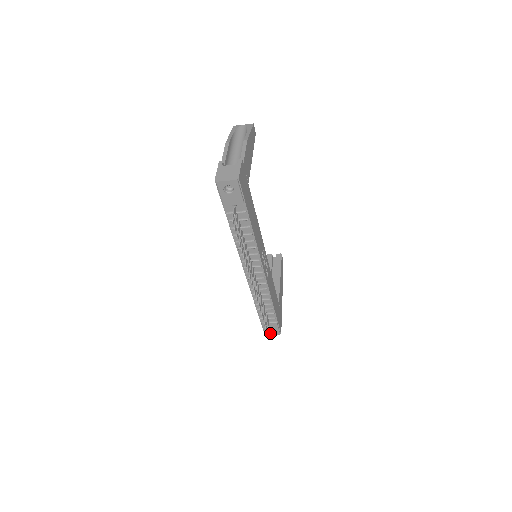
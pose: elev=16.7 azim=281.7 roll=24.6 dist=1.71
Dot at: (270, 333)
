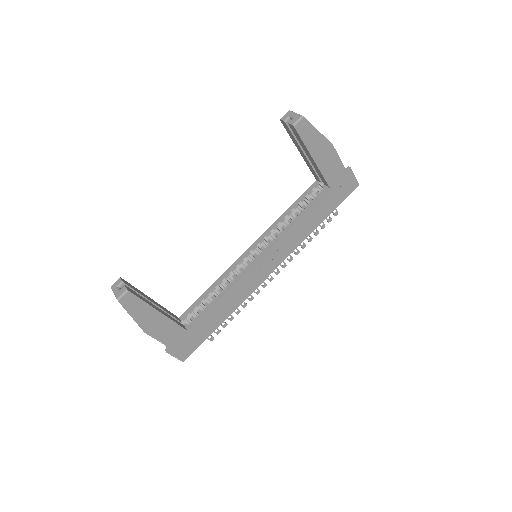
Dot at: occluded
